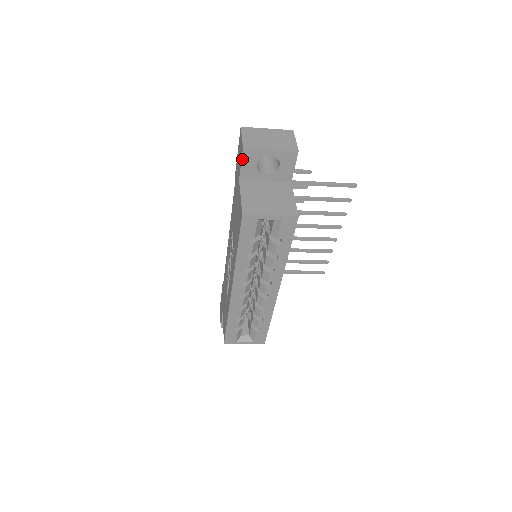
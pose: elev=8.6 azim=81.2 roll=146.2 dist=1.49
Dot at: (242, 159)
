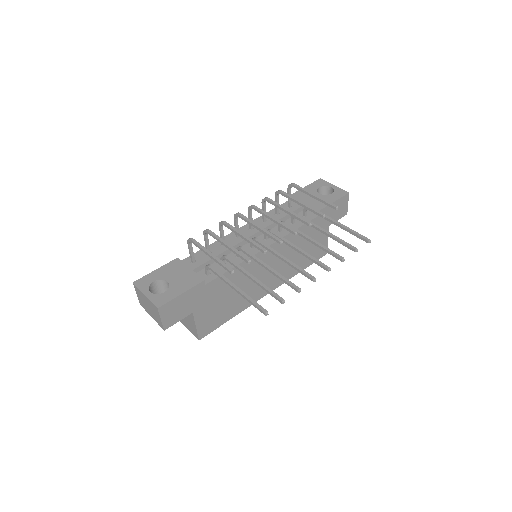
Dot at: occluded
